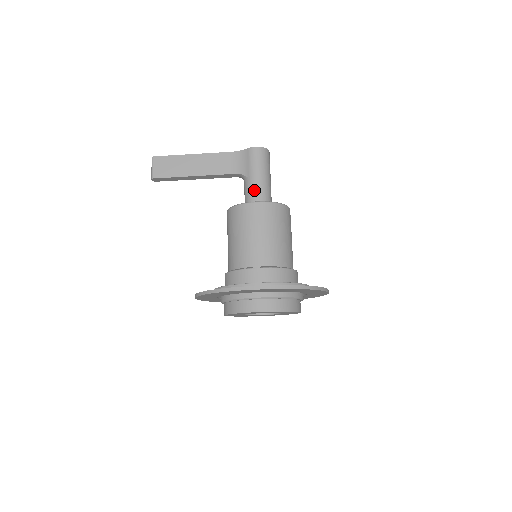
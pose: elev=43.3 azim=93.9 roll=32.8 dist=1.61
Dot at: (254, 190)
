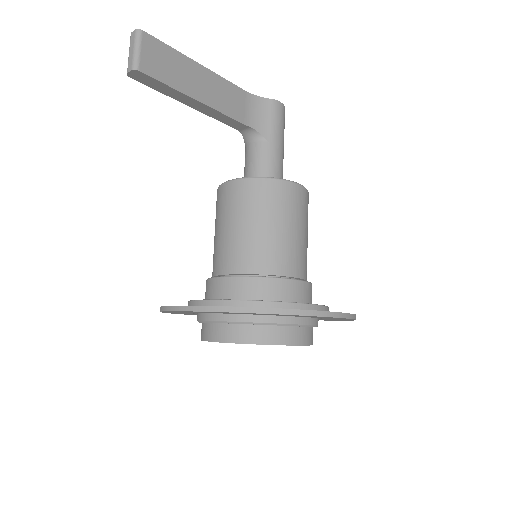
Dot at: (275, 162)
